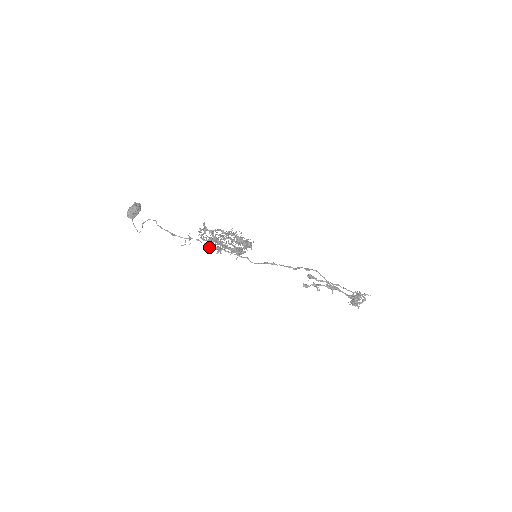
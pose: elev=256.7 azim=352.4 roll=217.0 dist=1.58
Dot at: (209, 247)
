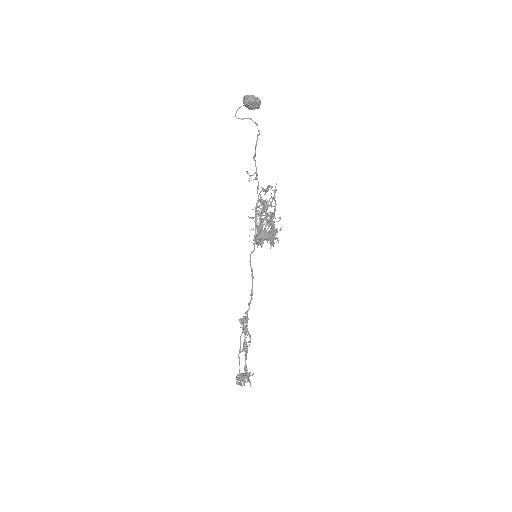
Dot at: (257, 204)
